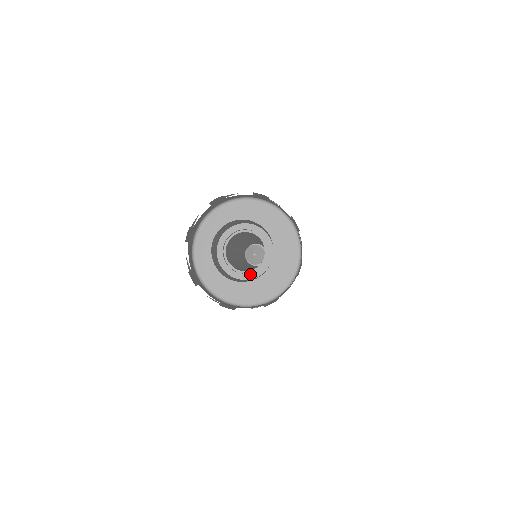
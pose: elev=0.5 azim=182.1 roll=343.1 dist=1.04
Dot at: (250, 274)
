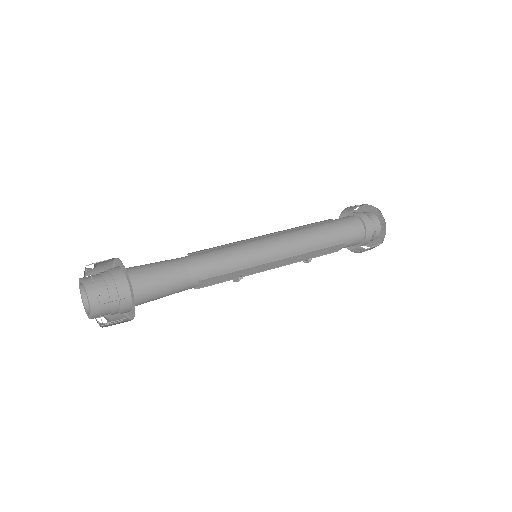
Dot at: occluded
